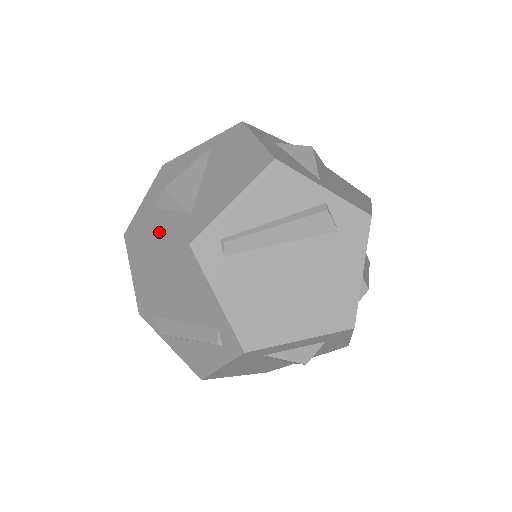
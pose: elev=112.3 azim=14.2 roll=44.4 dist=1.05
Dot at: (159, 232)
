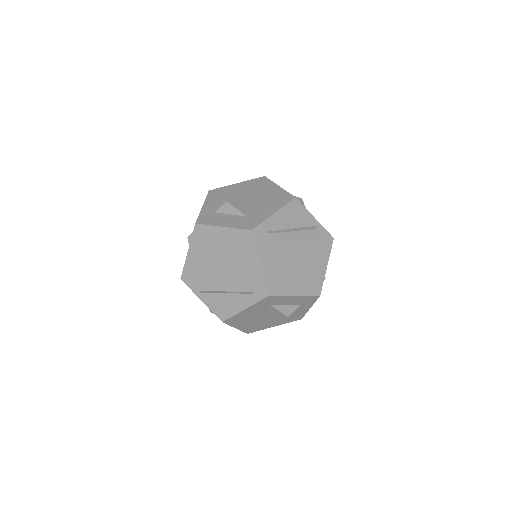
Dot at: (226, 224)
